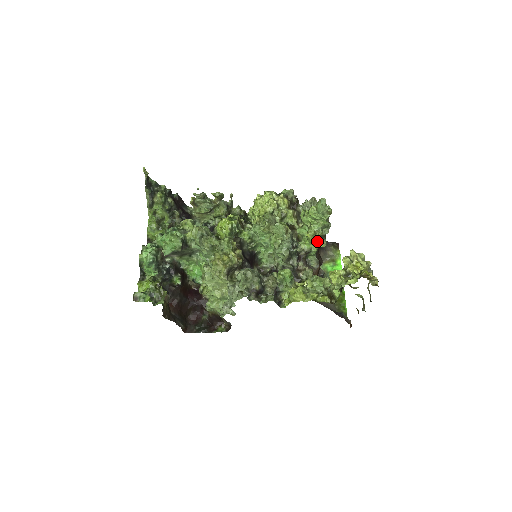
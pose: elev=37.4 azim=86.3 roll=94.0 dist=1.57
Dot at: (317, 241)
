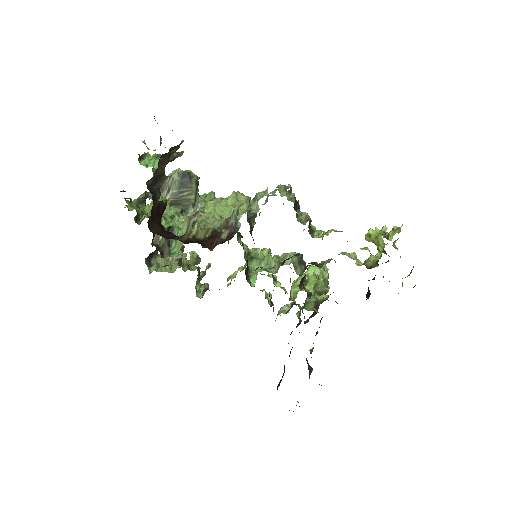
Dot at: (316, 295)
